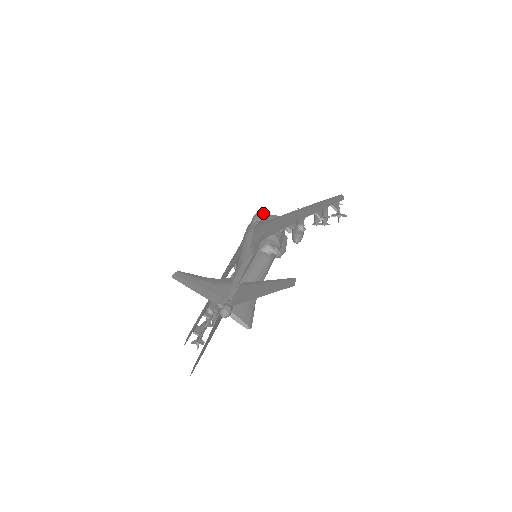
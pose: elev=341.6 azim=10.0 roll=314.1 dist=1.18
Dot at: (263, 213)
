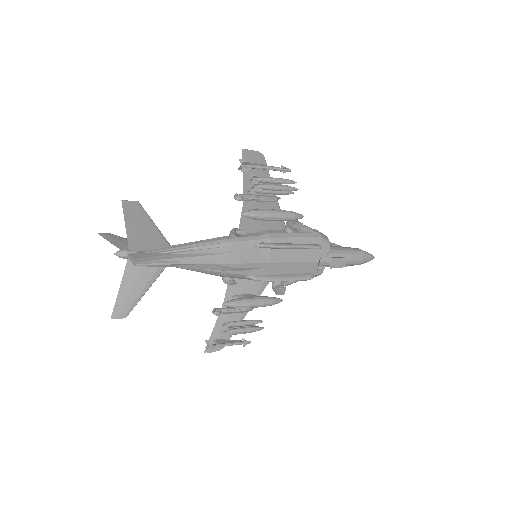
Dot at: occluded
